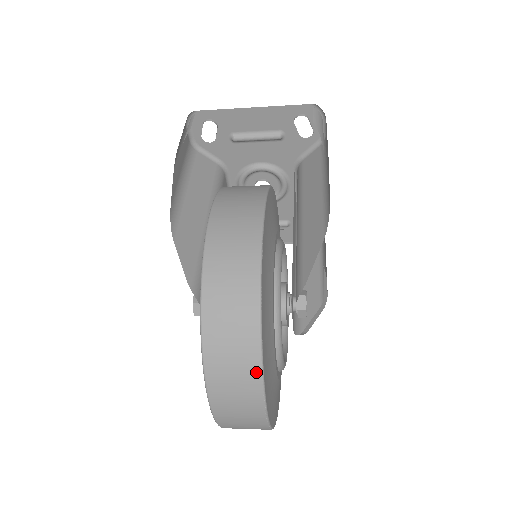
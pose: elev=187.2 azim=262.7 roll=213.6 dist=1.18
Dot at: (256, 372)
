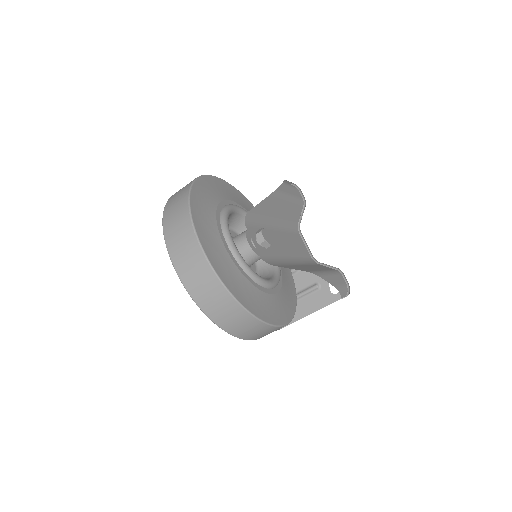
Dot at: (186, 206)
